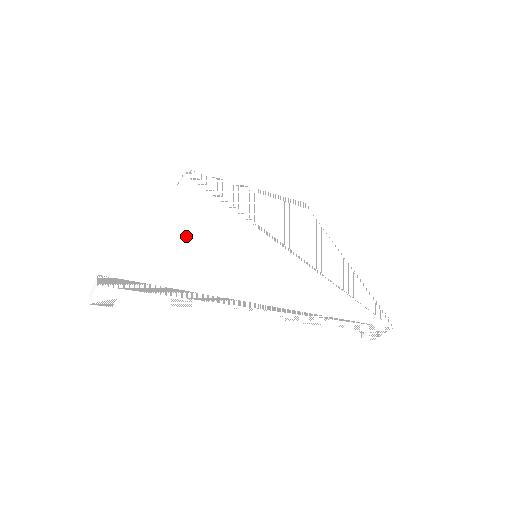
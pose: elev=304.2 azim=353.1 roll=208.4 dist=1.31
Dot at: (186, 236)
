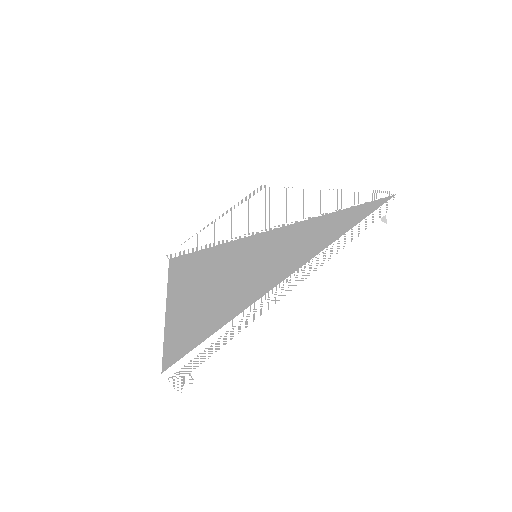
Dot at: (197, 295)
